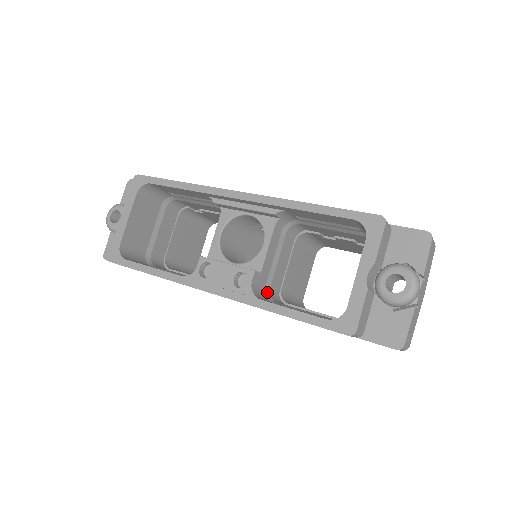
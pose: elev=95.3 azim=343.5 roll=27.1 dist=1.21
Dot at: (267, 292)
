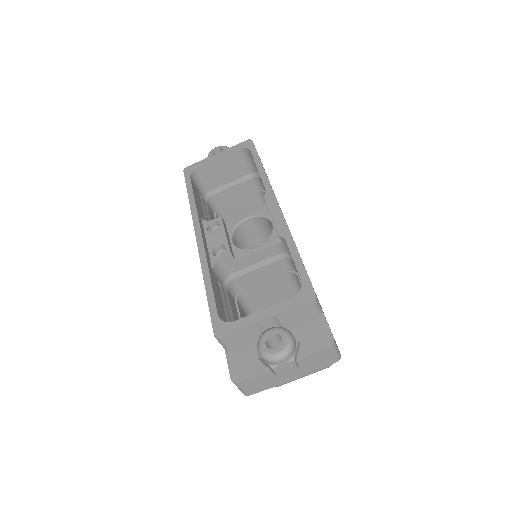
Dot at: (229, 278)
